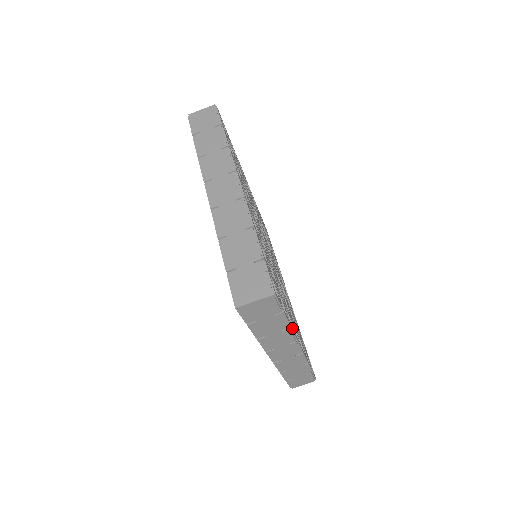
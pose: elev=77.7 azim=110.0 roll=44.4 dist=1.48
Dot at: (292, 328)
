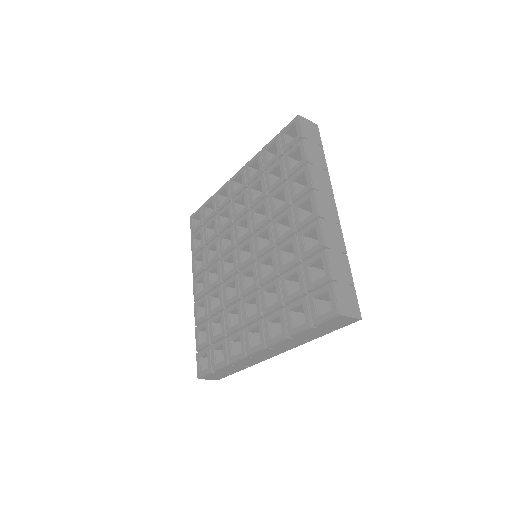
Dot at: occluded
